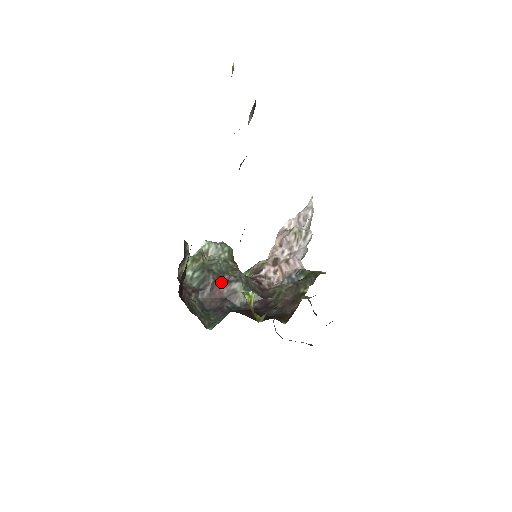
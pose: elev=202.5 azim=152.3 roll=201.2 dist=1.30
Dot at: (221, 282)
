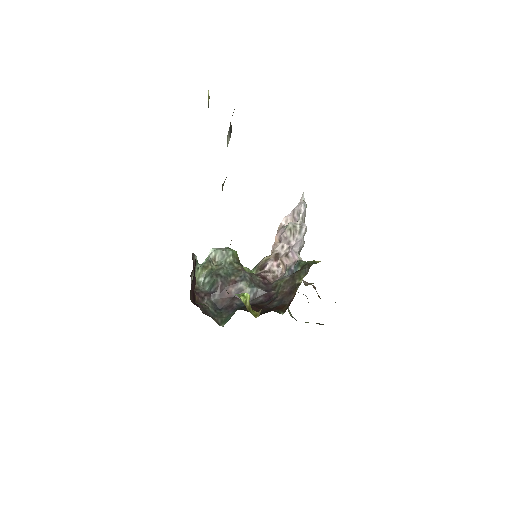
Dot at: (229, 283)
